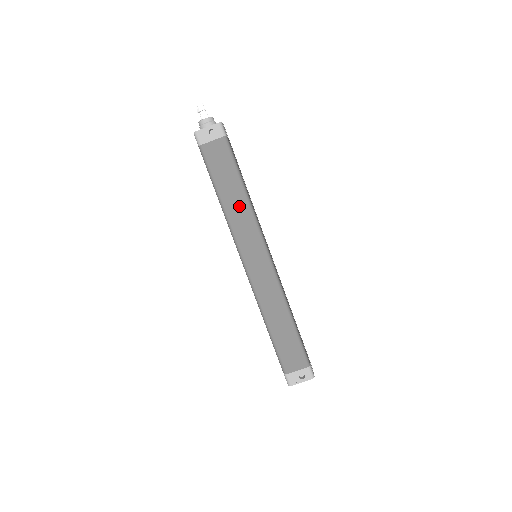
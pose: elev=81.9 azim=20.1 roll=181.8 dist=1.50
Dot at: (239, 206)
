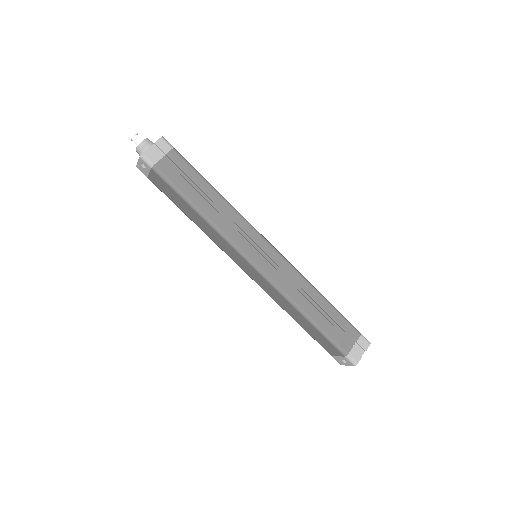
Dot at: (205, 226)
